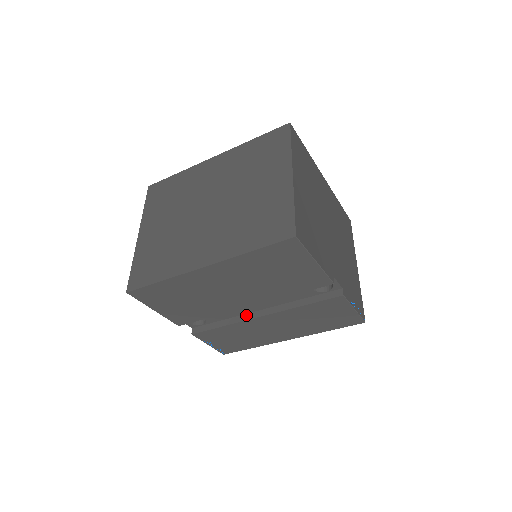
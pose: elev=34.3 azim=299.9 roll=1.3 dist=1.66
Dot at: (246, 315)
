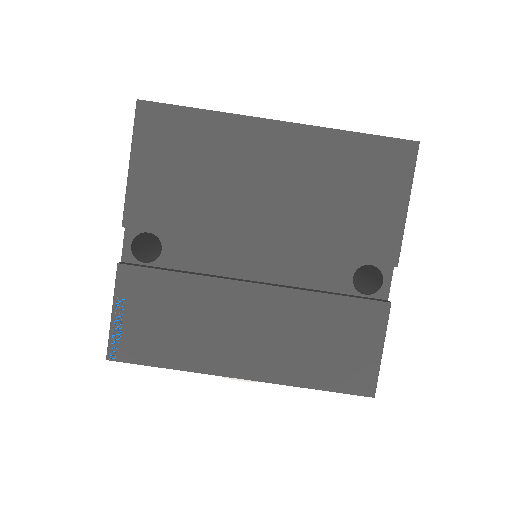
Dot at: (228, 277)
